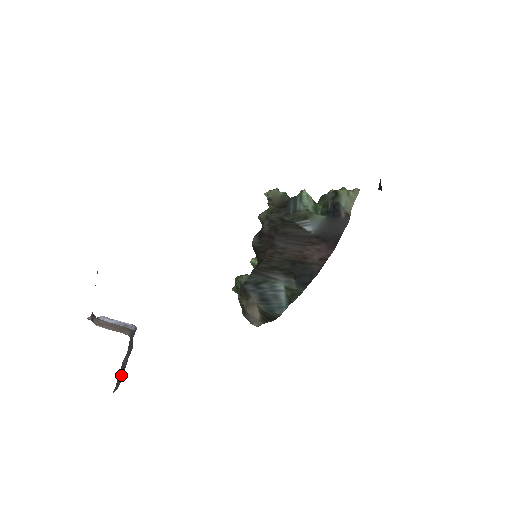
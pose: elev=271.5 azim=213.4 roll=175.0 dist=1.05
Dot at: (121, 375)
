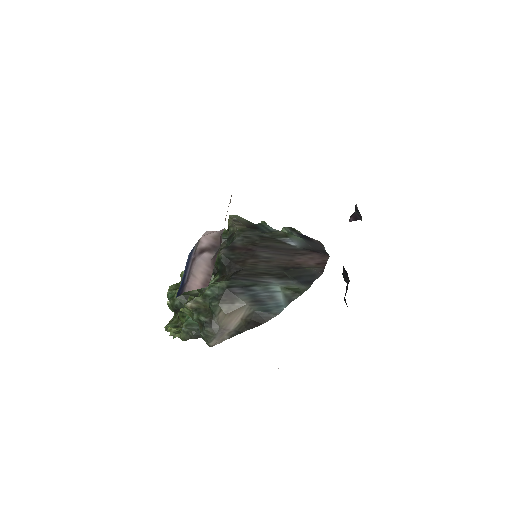
Dot at: occluded
